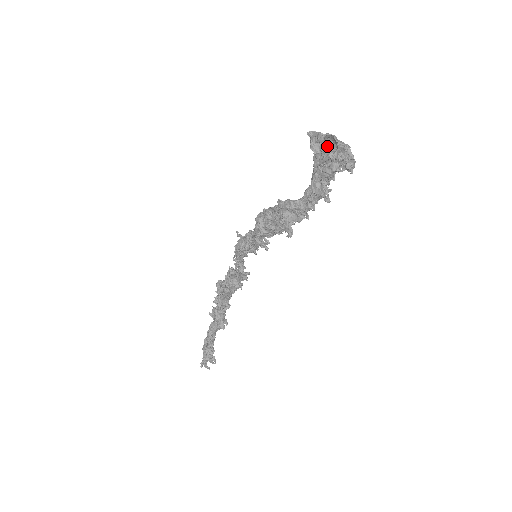
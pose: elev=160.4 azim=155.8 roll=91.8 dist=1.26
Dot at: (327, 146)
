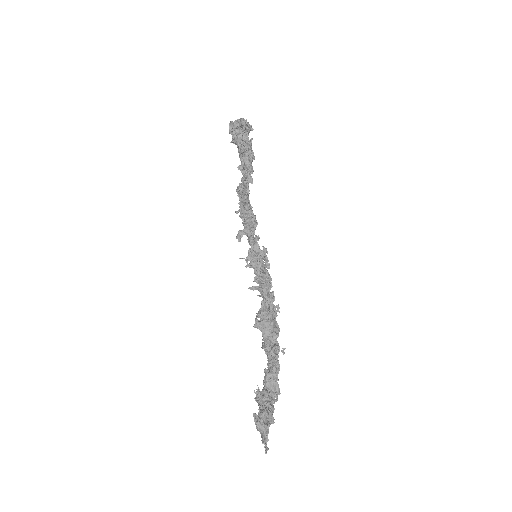
Dot at: occluded
